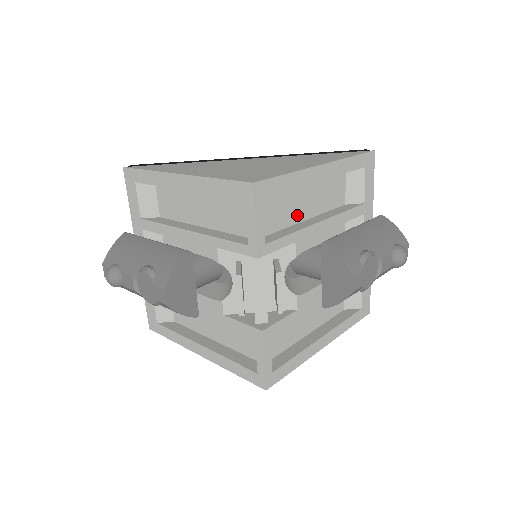
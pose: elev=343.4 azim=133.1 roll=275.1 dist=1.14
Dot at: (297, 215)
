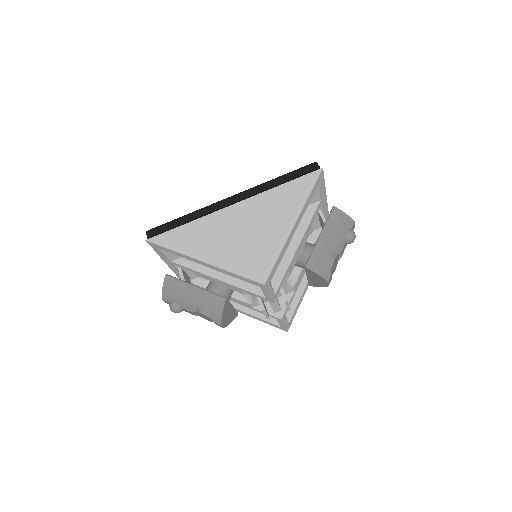
Dot at: occluded
